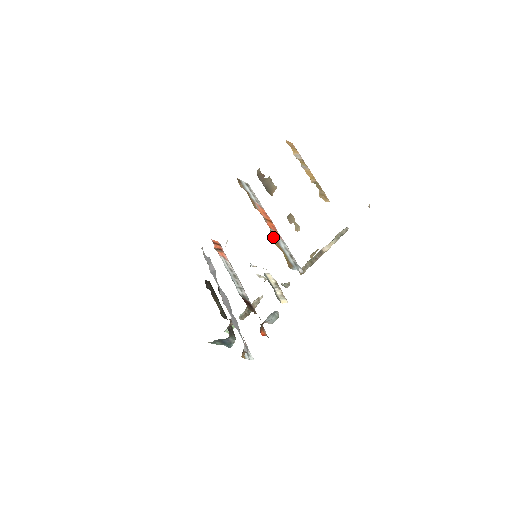
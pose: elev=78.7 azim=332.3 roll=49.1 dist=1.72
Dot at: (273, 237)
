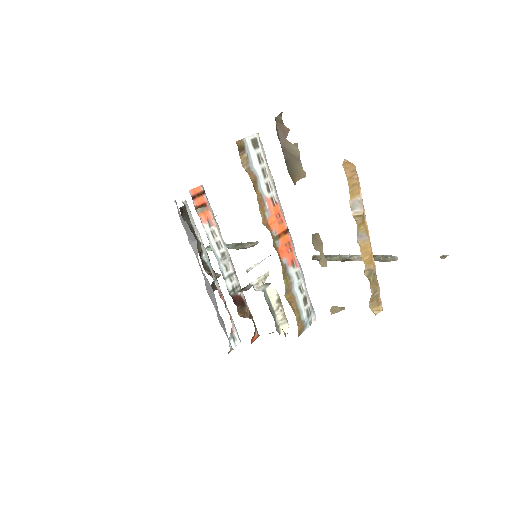
Dot at: (285, 284)
